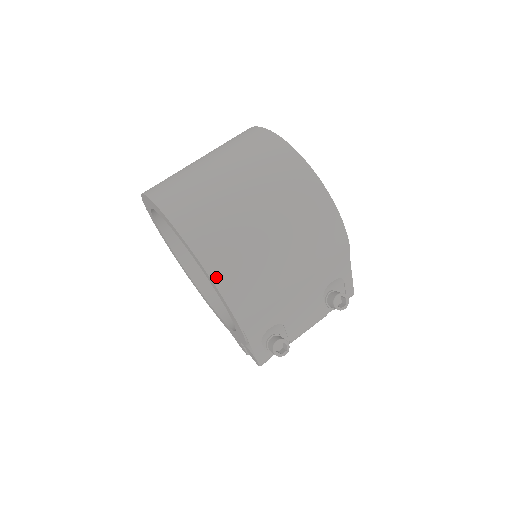
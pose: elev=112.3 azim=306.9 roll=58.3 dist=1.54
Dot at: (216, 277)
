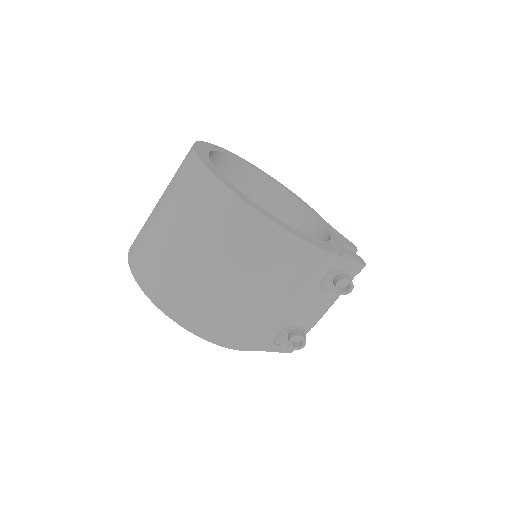
Dot at: (194, 329)
